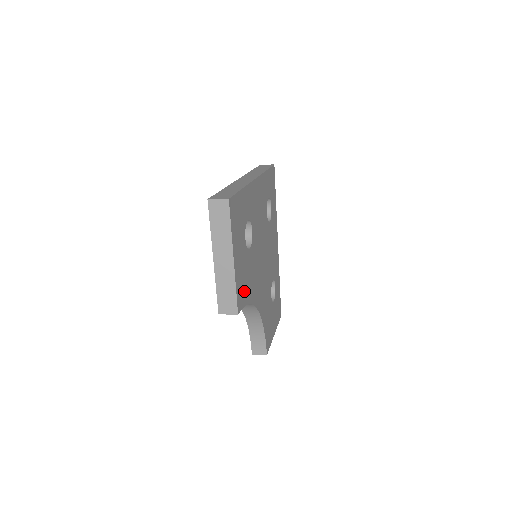
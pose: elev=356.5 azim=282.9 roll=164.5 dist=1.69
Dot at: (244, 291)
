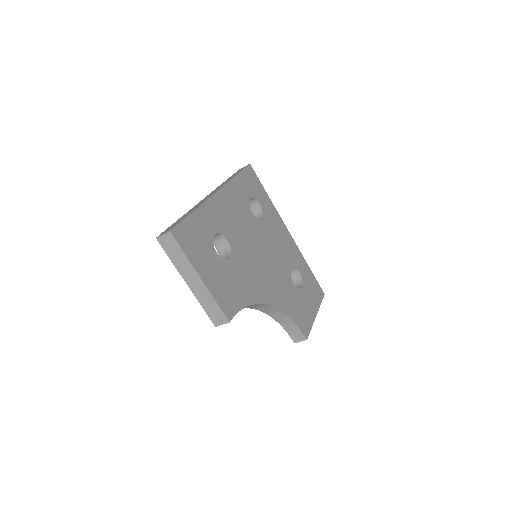
Dot at: (234, 298)
